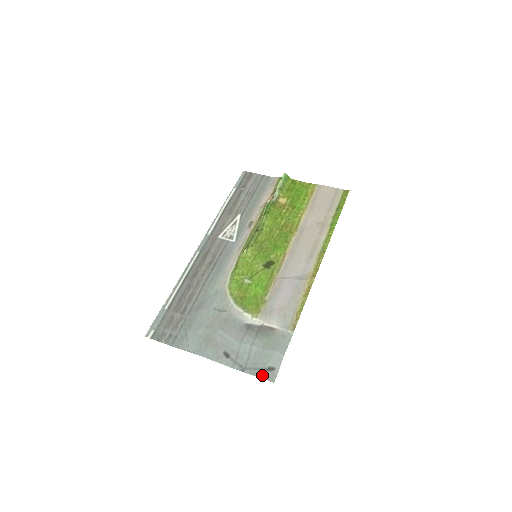
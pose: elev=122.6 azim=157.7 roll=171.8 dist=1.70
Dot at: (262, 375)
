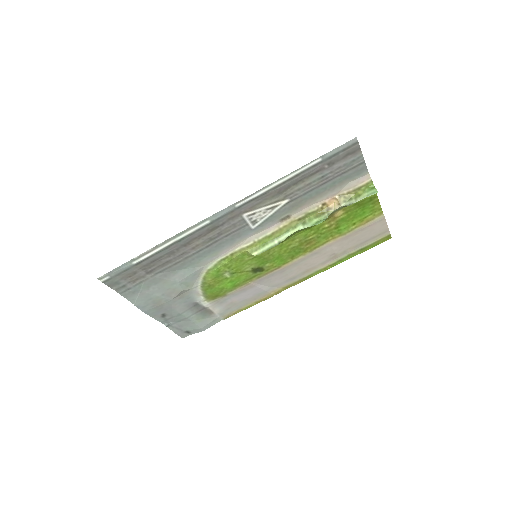
Dot at: (179, 334)
